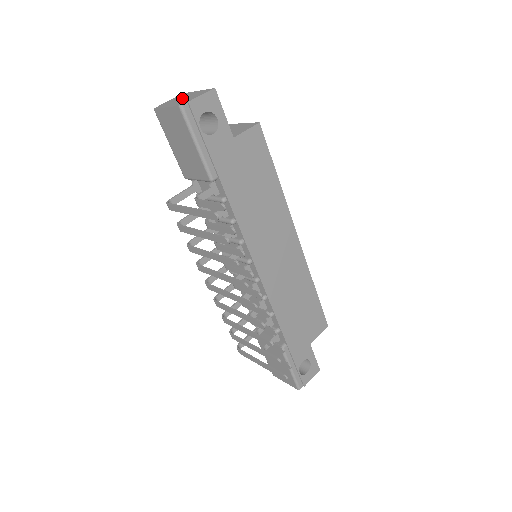
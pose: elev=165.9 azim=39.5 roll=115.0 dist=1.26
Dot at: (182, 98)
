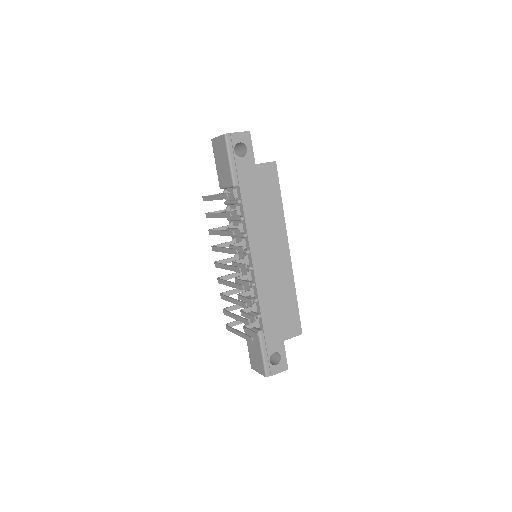
Dot at: occluded
